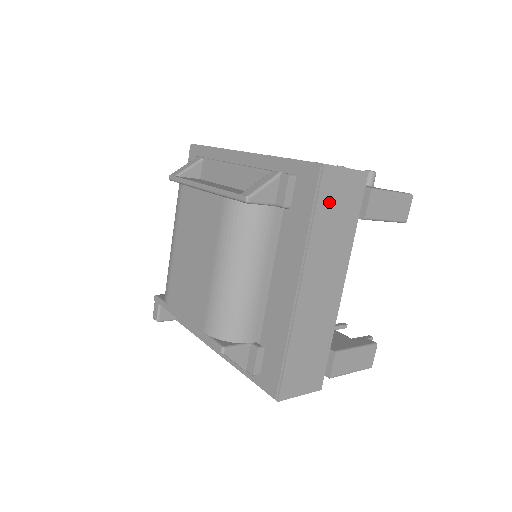
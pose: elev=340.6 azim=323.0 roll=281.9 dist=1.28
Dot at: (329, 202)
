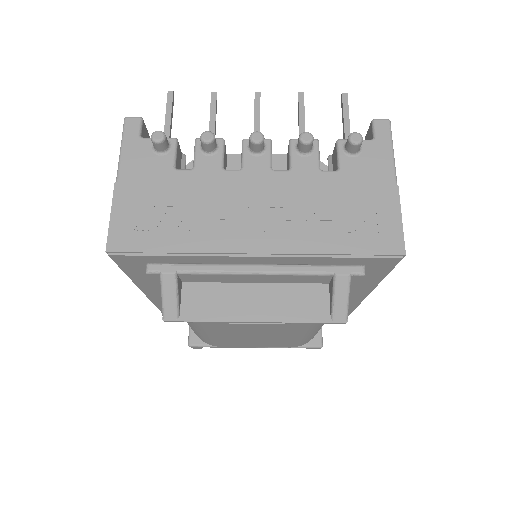
Dot at: occluded
